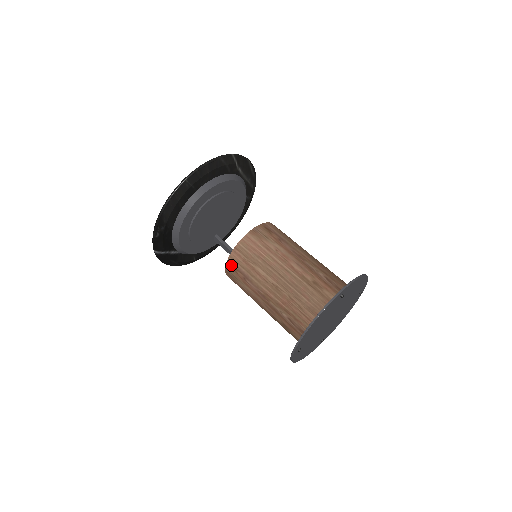
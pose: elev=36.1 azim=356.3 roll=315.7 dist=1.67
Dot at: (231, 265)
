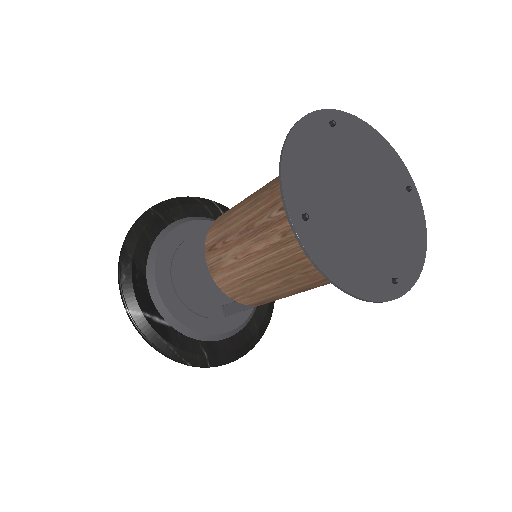
Dot at: (209, 249)
